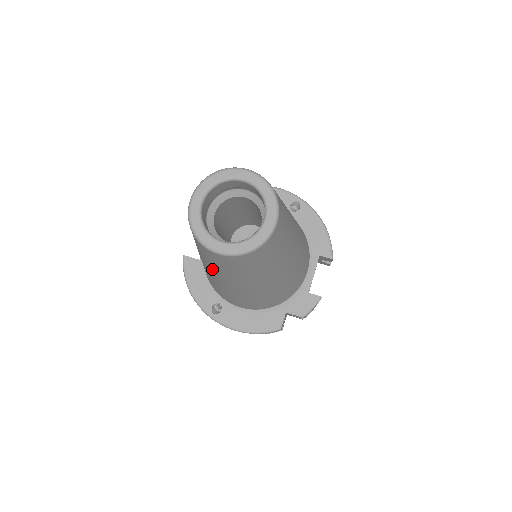
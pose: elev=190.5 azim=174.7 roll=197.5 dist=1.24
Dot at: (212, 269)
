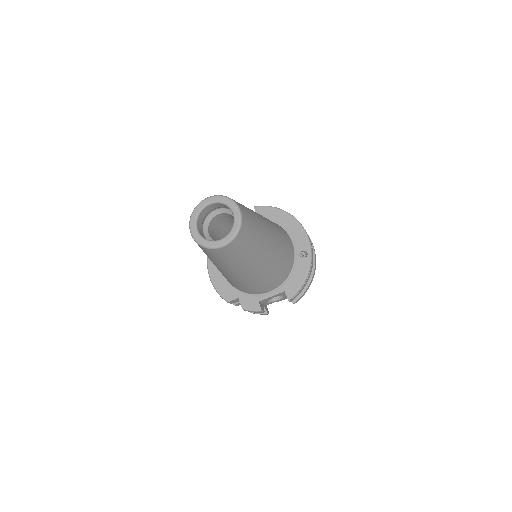
Dot at: occluded
